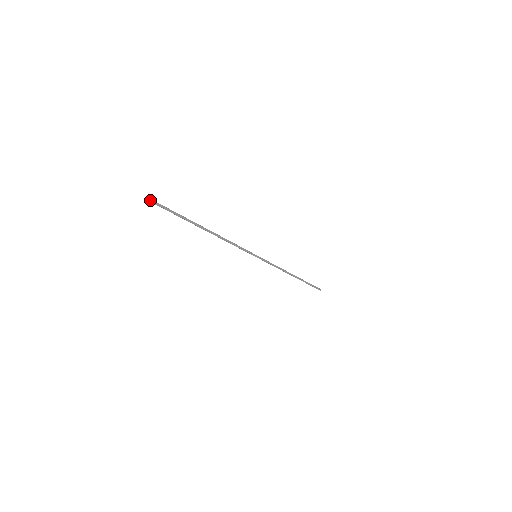
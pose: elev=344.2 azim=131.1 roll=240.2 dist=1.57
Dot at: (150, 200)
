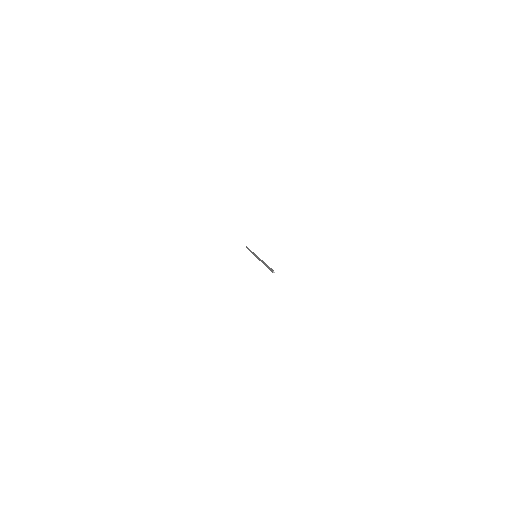
Dot at: (274, 272)
